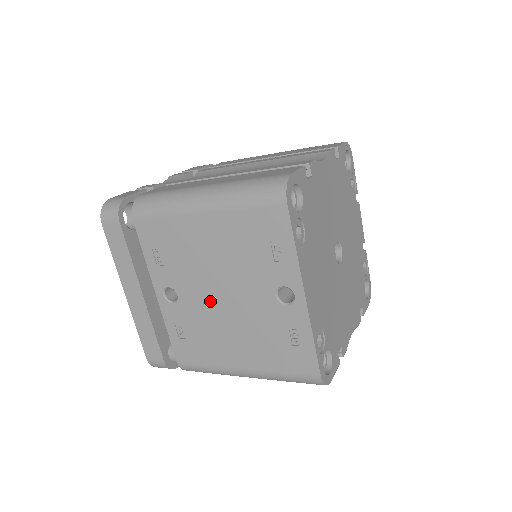
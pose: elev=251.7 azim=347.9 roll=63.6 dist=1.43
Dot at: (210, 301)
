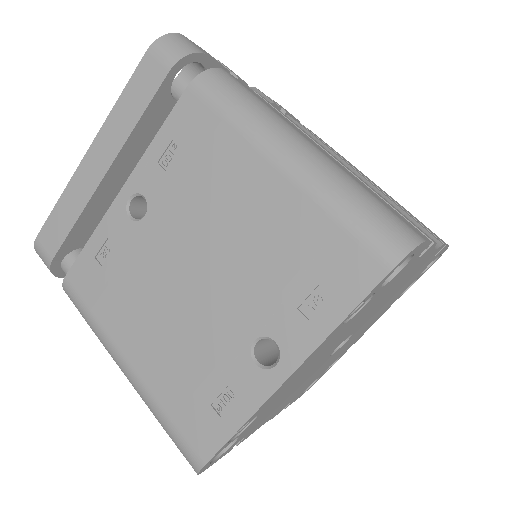
Dot at: (174, 262)
